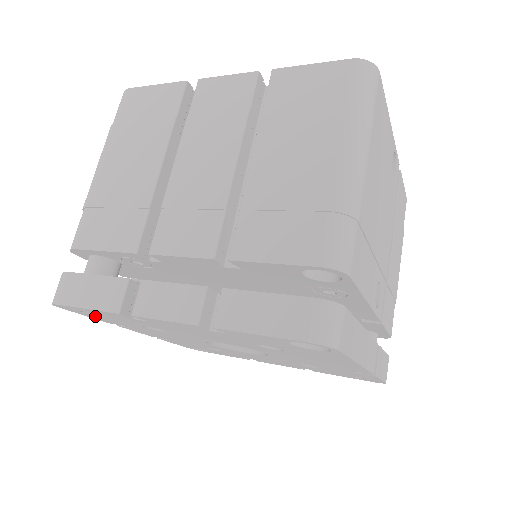
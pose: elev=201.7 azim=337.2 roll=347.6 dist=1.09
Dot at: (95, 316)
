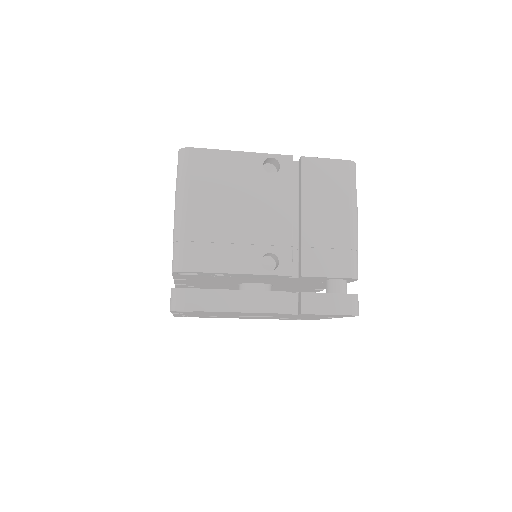
Dot at: occluded
